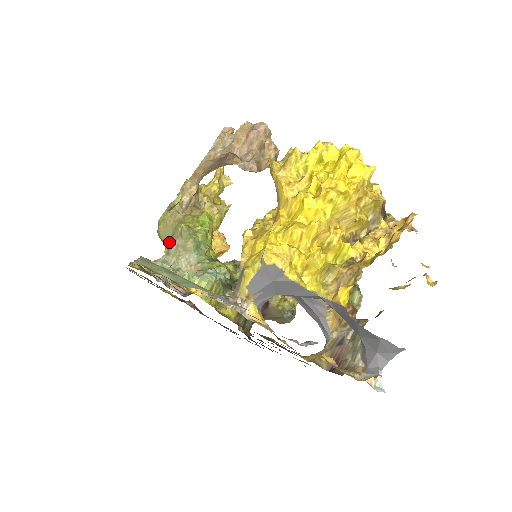
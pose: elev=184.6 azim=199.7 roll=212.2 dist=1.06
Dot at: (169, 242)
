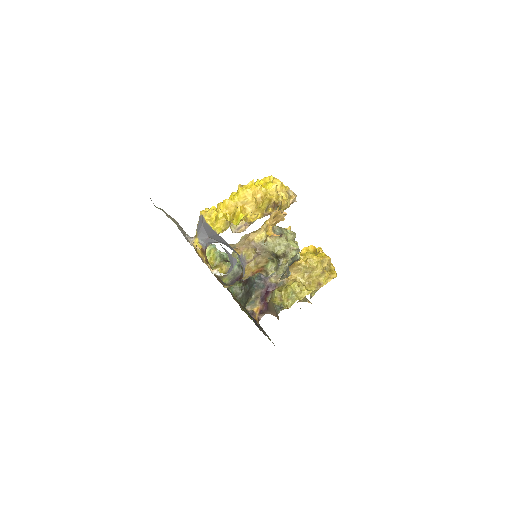
Dot at: occluded
